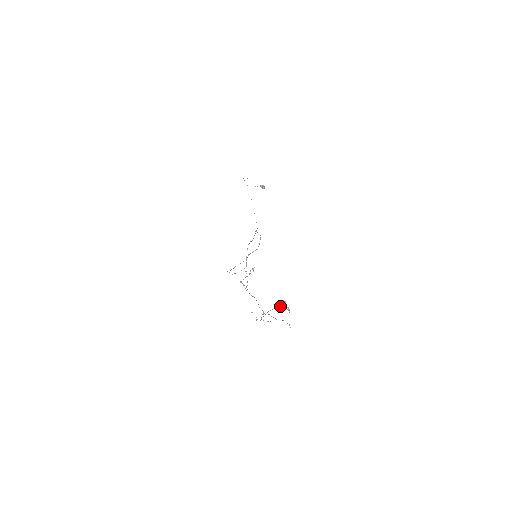
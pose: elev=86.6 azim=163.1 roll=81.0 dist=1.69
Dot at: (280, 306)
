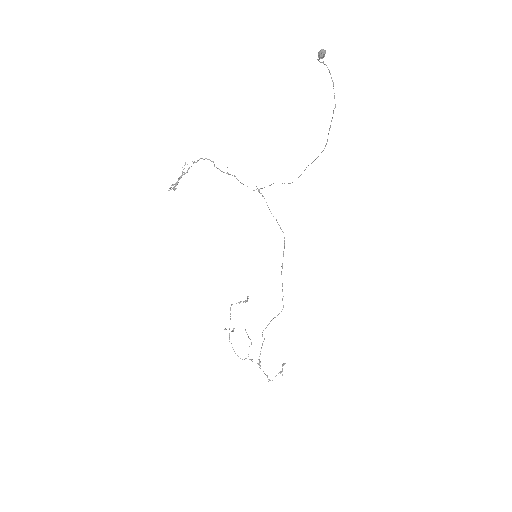
Dot at: occluded
